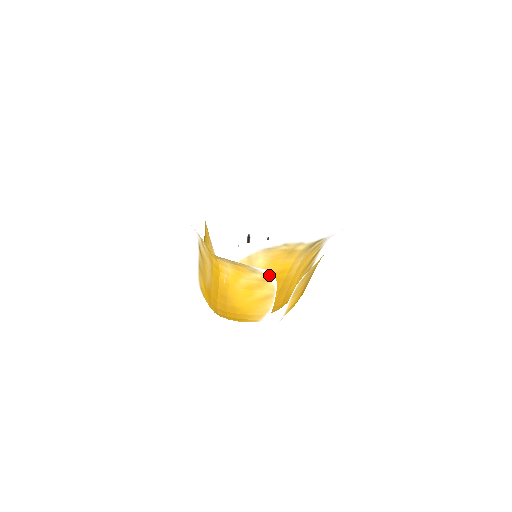
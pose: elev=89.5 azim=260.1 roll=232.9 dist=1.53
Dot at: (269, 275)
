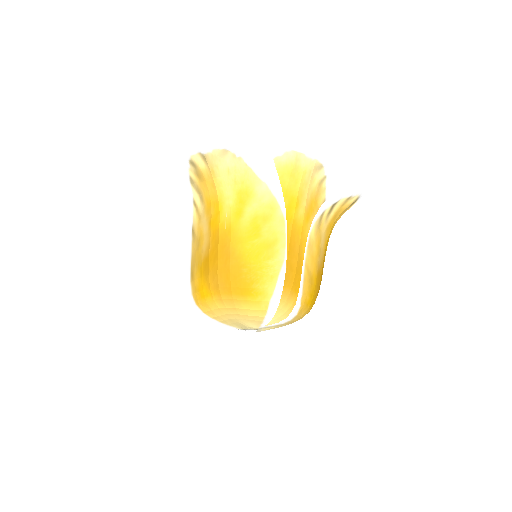
Dot at: (275, 191)
